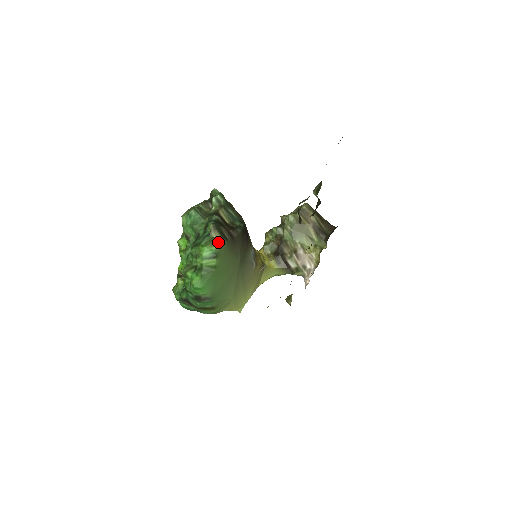
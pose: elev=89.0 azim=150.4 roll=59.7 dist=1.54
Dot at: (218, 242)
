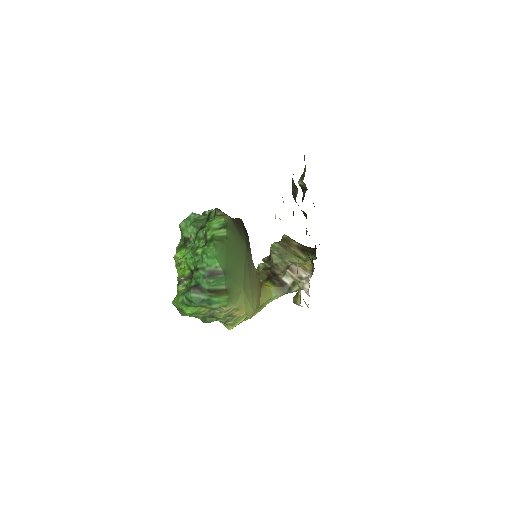
Dot at: (226, 216)
